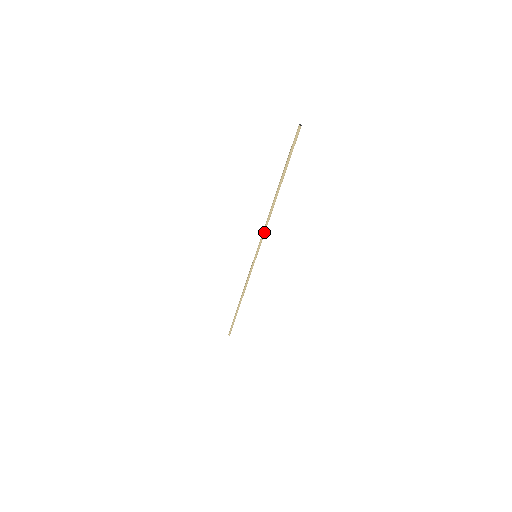
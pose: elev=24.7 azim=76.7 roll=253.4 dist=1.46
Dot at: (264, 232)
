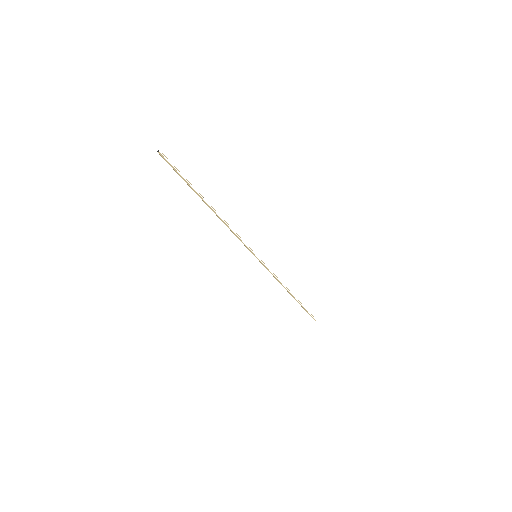
Dot at: (237, 237)
